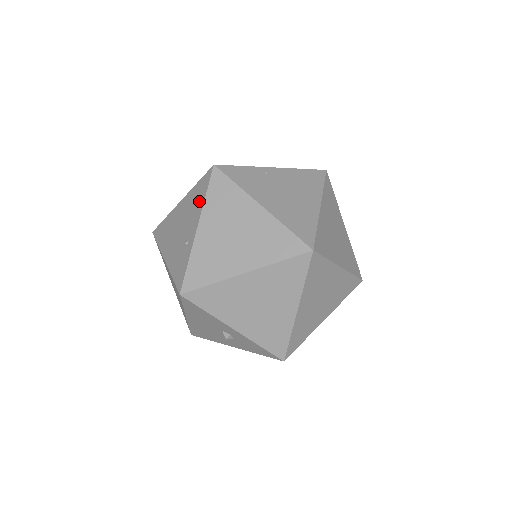
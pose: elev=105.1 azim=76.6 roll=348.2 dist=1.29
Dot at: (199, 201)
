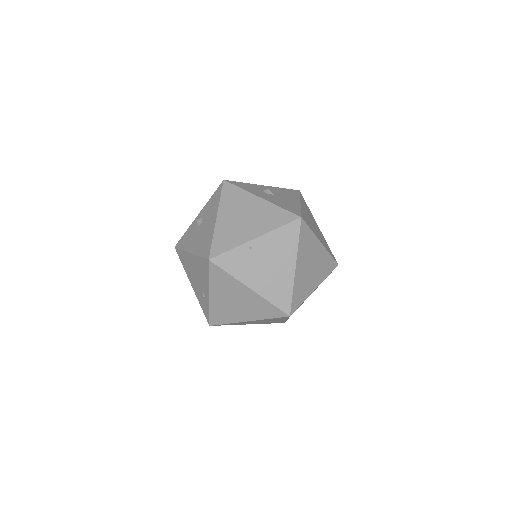
Dot at: (205, 276)
